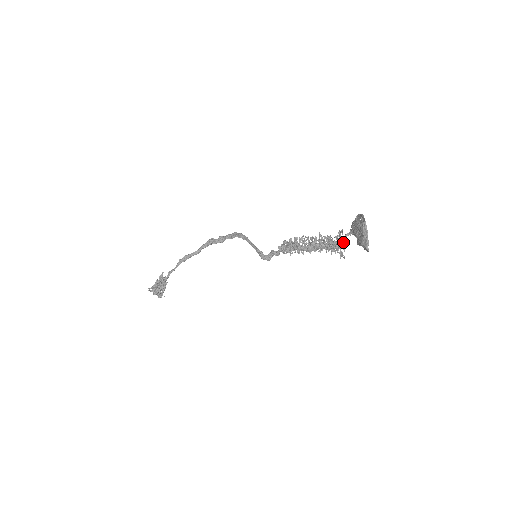
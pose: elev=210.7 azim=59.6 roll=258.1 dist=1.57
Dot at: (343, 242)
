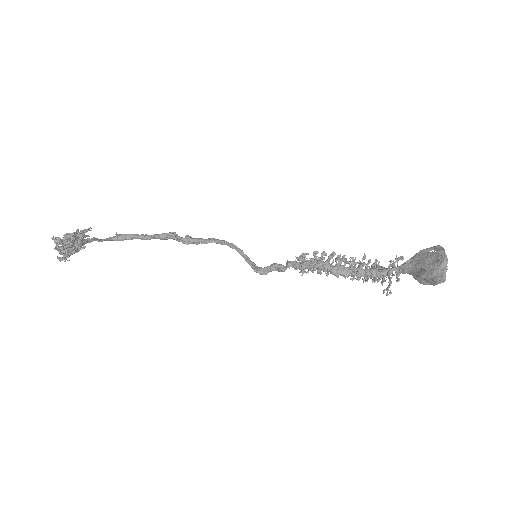
Dot at: (401, 269)
